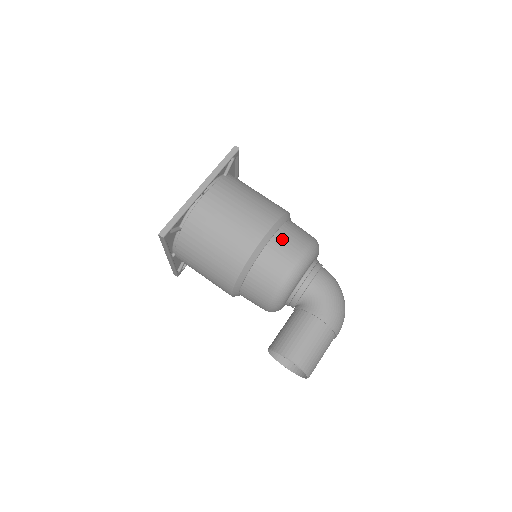
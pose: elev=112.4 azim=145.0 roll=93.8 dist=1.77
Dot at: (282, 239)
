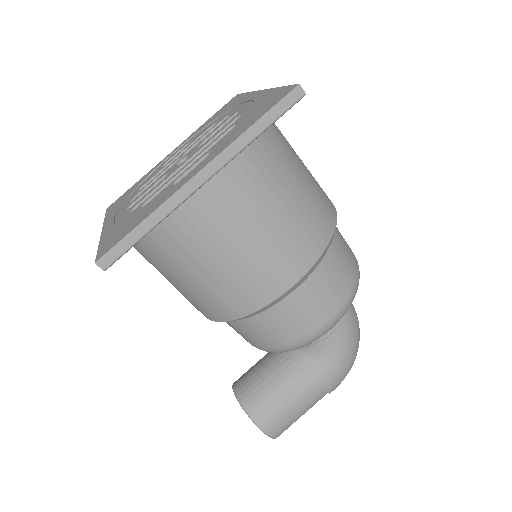
Dot at: (316, 287)
